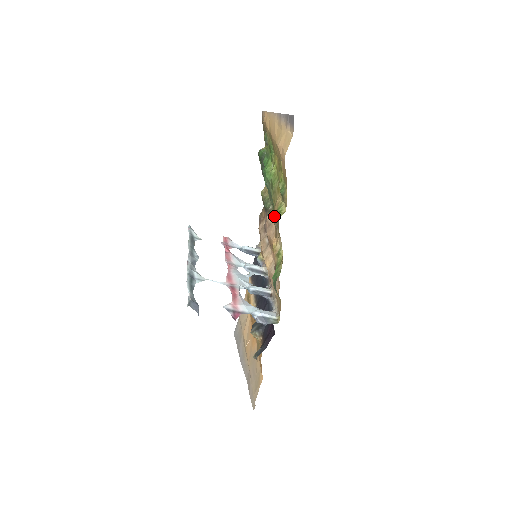
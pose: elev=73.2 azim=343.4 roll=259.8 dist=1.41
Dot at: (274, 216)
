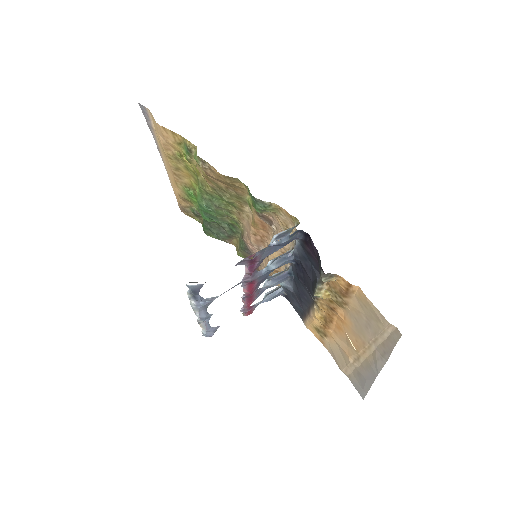
Dot at: (242, 226)
